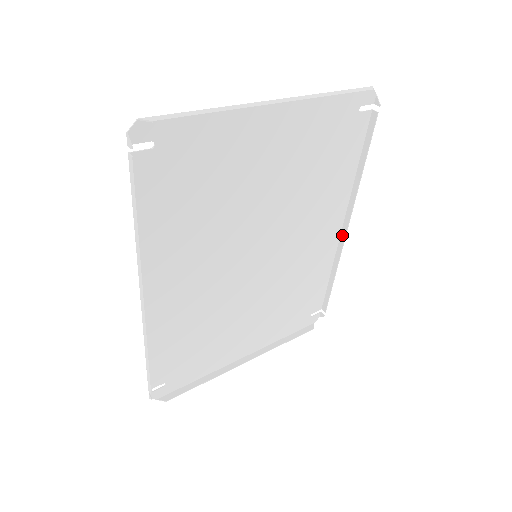
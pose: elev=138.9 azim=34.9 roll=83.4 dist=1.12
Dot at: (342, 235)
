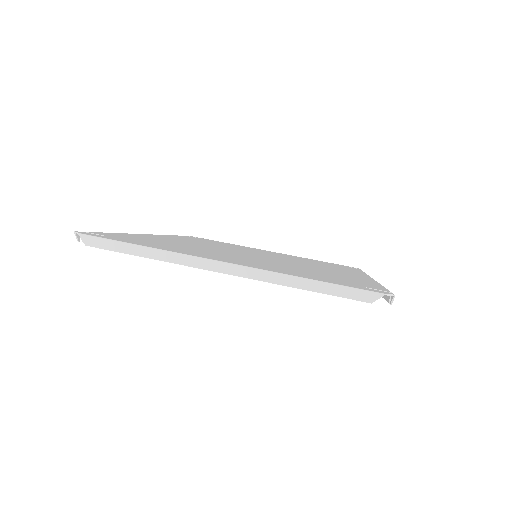
Dot at: occluded
